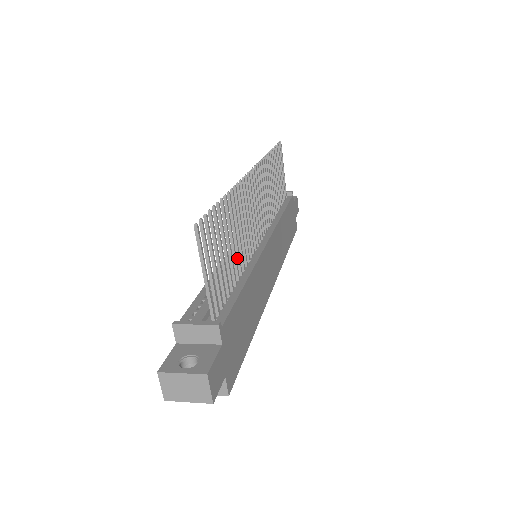
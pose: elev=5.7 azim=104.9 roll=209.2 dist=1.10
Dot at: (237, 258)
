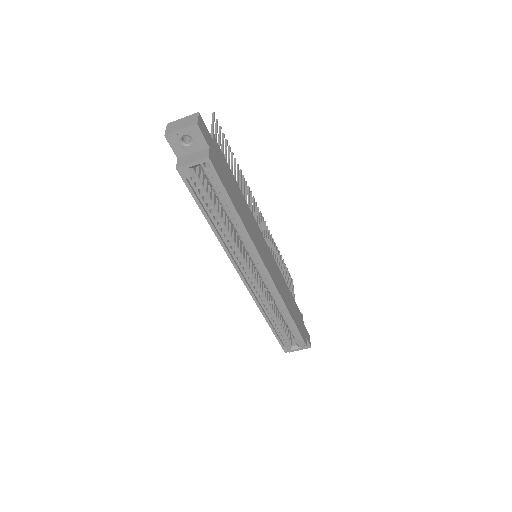
Dot at: occluded
